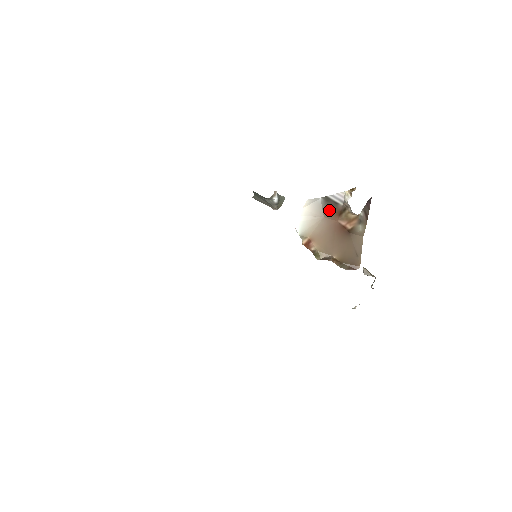
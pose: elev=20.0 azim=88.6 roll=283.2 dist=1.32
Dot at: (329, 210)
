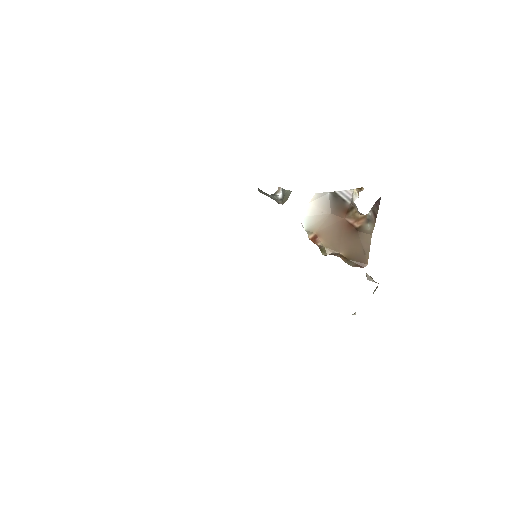
Dot at: (336, 207)
